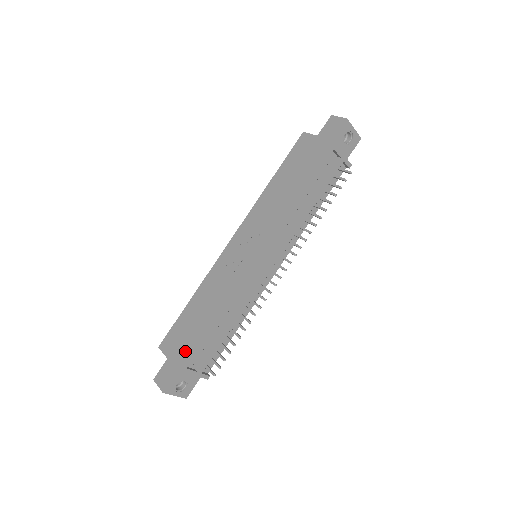
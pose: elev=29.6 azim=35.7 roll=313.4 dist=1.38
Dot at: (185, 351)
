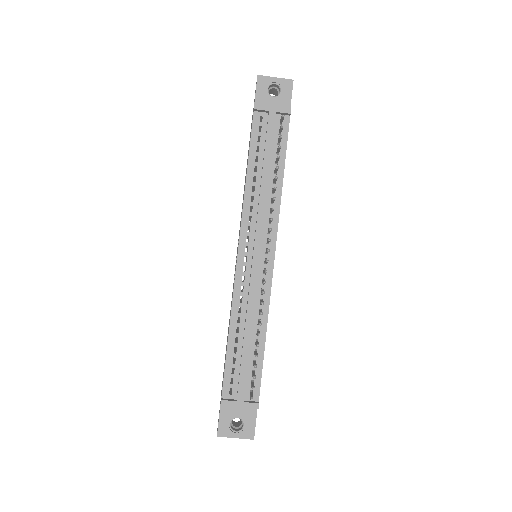
Dot at: occluded
